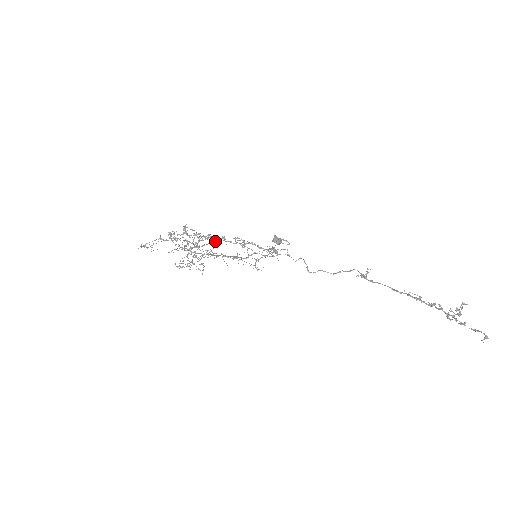
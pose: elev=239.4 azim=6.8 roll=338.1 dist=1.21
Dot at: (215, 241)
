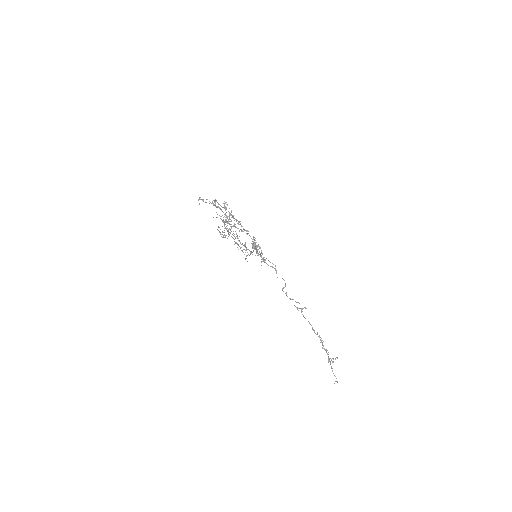
Dot at: (241, 229)
